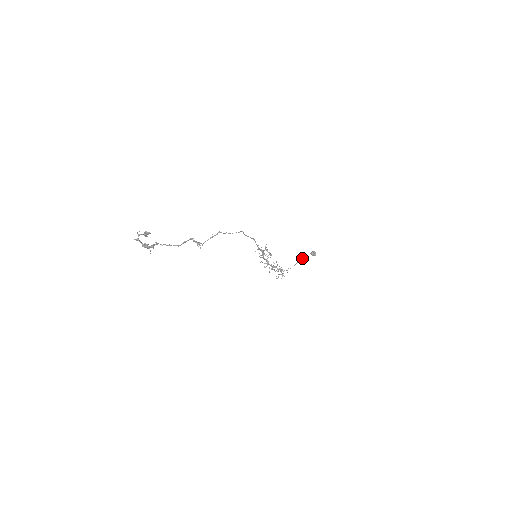
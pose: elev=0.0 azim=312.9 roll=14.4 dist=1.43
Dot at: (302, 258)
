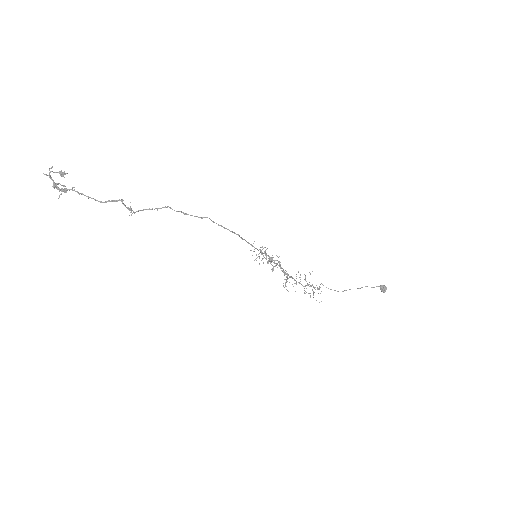
Dot at: occluded
